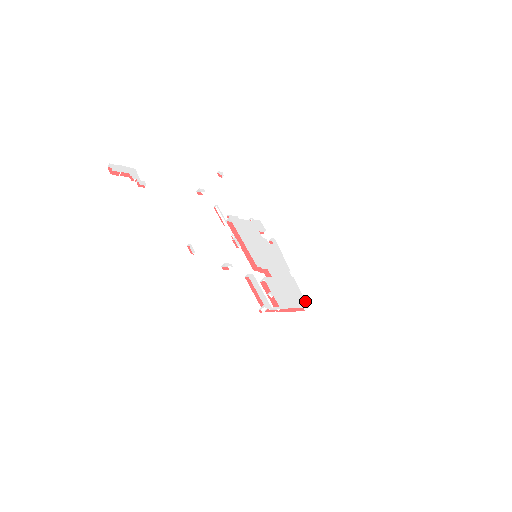
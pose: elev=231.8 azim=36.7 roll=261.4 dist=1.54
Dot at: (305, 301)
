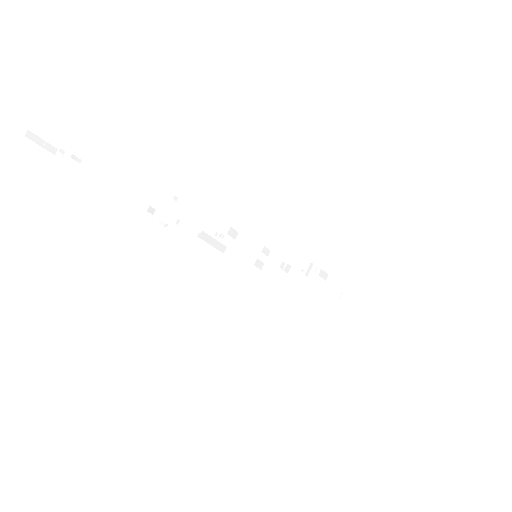
Dot at: (345, 293)
